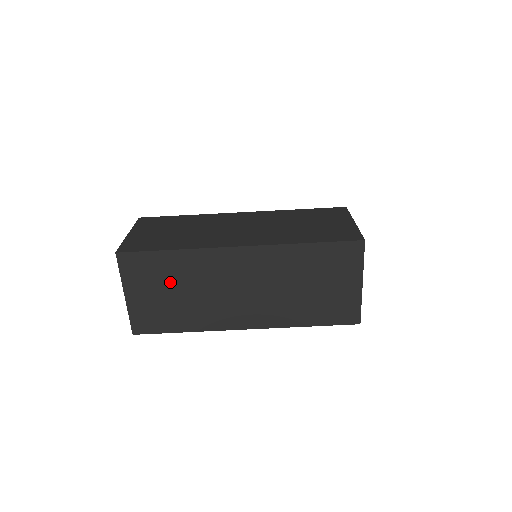
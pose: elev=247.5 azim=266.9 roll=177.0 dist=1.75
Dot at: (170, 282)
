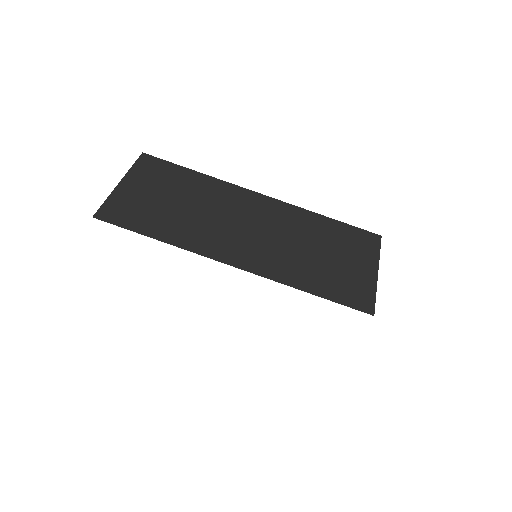
Dot at: (177, 191)
